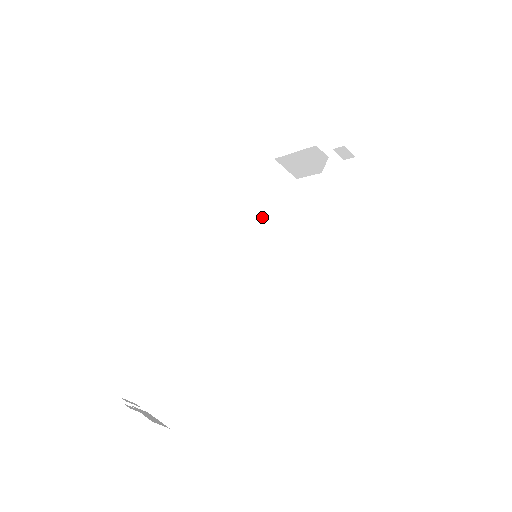
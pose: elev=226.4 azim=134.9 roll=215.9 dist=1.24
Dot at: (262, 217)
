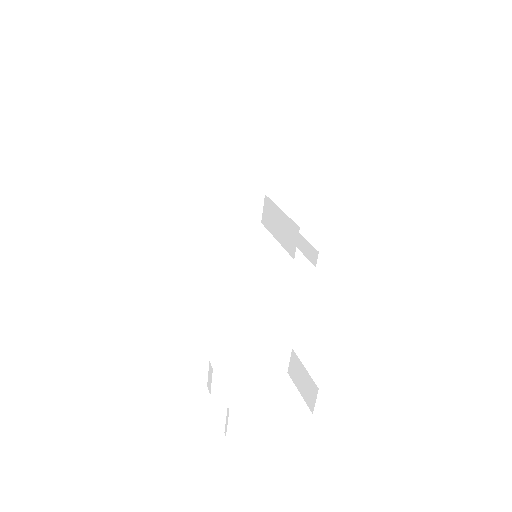
Dot at: occluded
